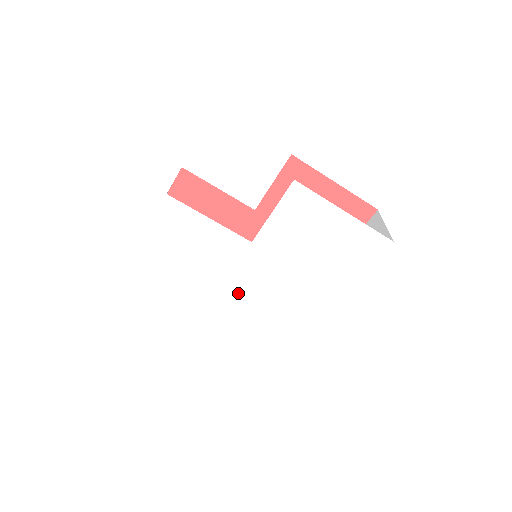
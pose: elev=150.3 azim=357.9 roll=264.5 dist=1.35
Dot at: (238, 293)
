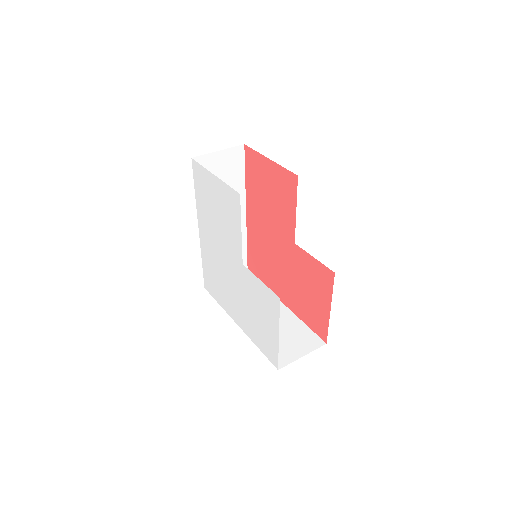
Dot at: (219, 253)
